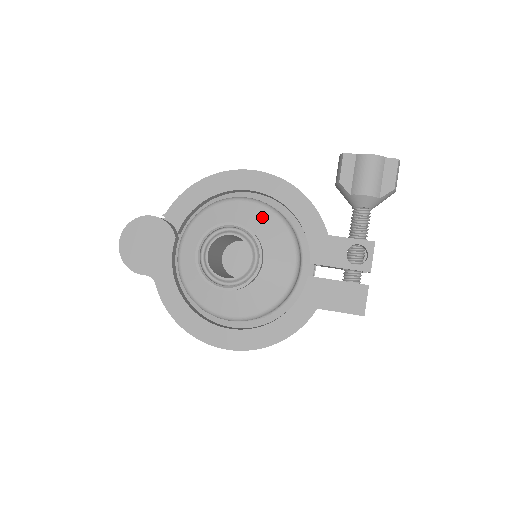
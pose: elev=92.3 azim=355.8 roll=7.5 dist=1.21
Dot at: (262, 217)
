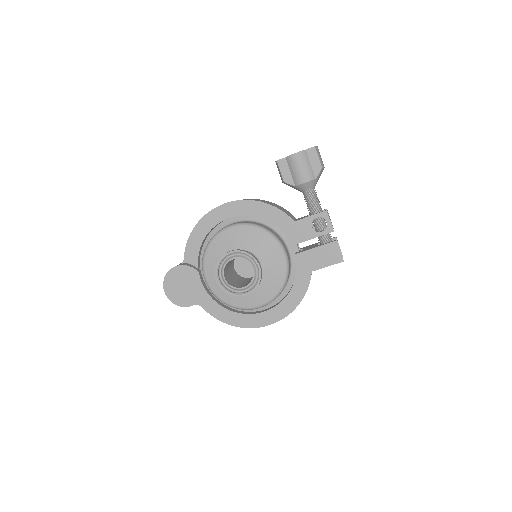
Dot at: (246, 234)
